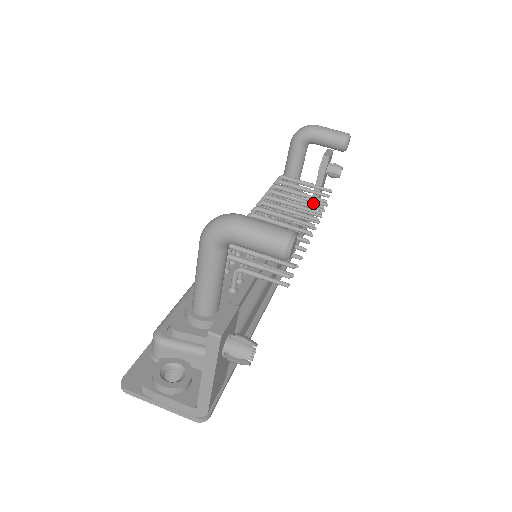
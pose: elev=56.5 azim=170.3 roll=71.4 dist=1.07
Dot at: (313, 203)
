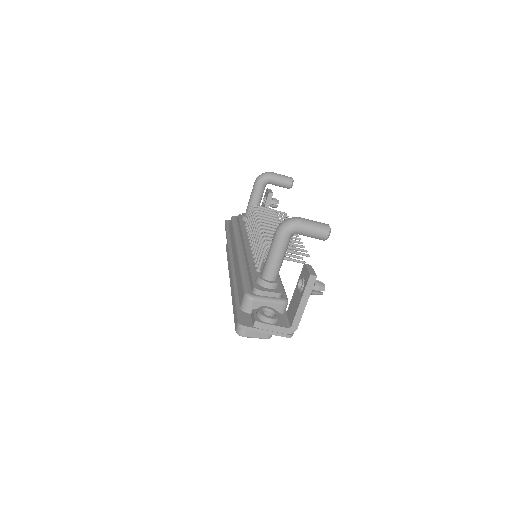
Dot at: occluded
